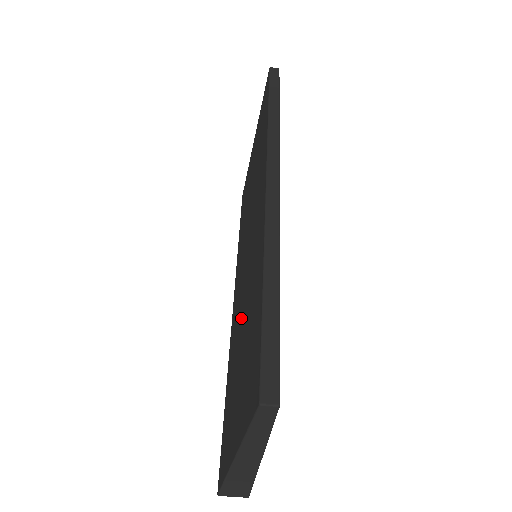
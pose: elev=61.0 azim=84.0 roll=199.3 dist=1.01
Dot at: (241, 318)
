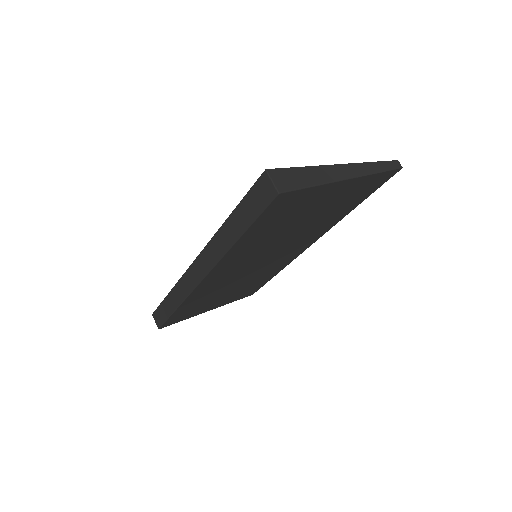
Dot at: occluded
